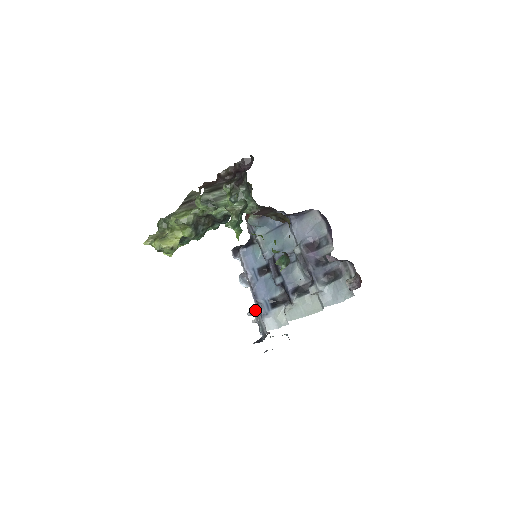
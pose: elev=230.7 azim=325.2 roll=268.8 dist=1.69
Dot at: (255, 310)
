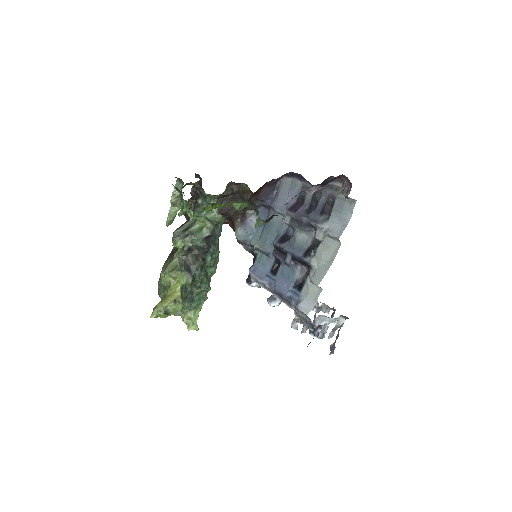
Dot at: occluded
